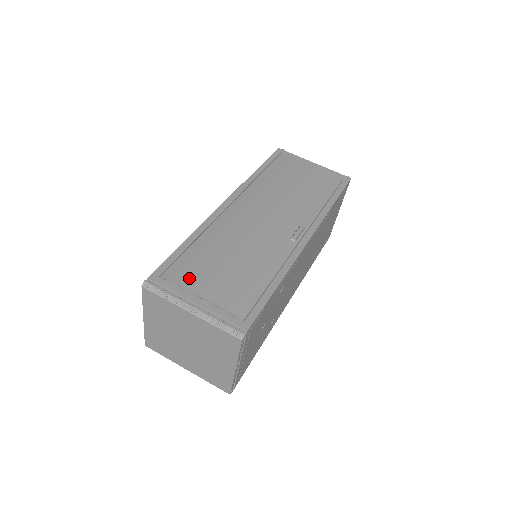
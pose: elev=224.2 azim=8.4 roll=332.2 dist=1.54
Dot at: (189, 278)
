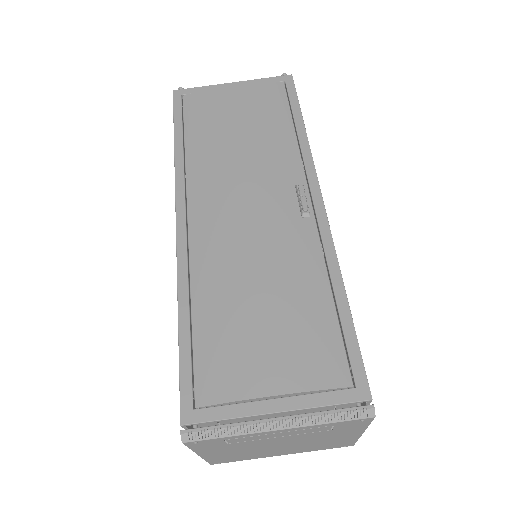
Dot at: (235, 380)
